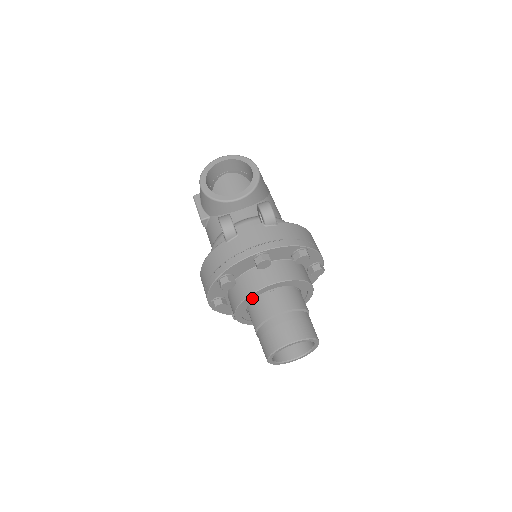
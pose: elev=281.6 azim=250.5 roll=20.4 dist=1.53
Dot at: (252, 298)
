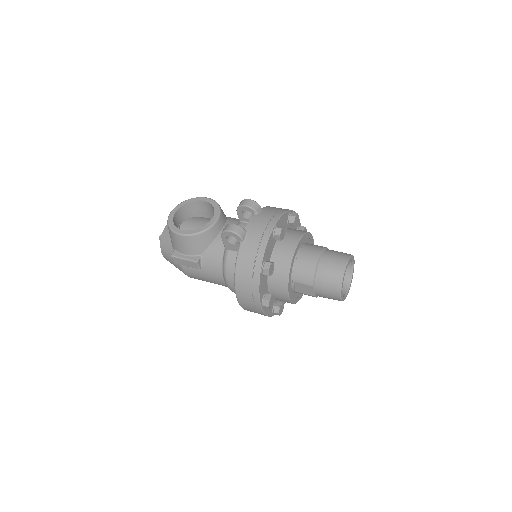
Dot at: occluded
